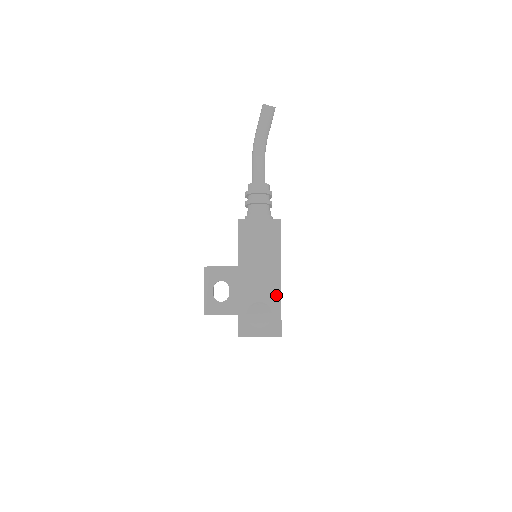
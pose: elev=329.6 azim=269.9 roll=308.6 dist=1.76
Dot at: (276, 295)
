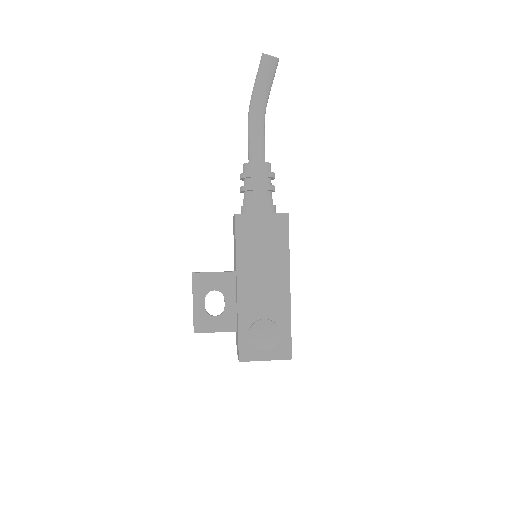
Dot at: (284, 309)
